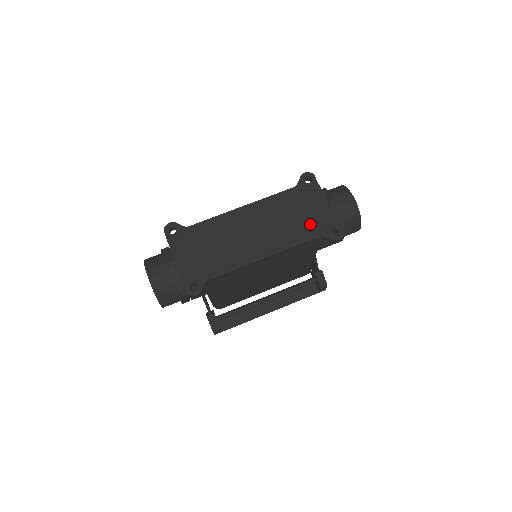
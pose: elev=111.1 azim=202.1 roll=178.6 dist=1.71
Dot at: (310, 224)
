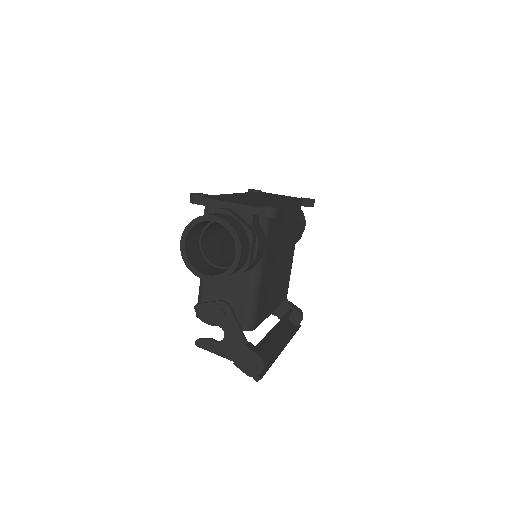
Dot at: (288, 198)
